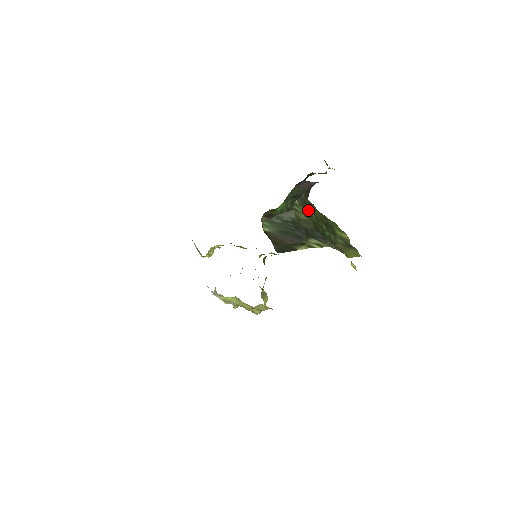
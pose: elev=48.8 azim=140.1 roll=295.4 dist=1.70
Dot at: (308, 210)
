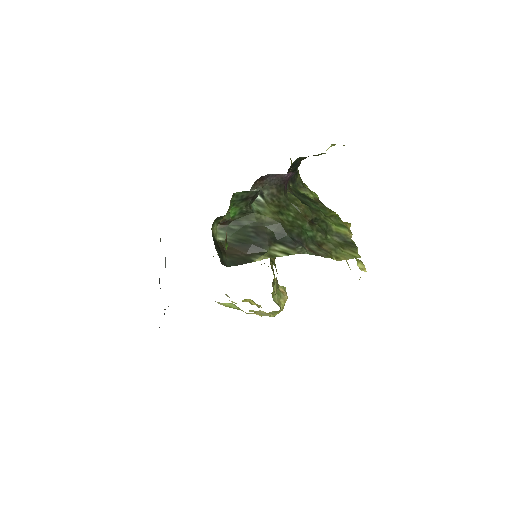
Dot at: (283, 207)
